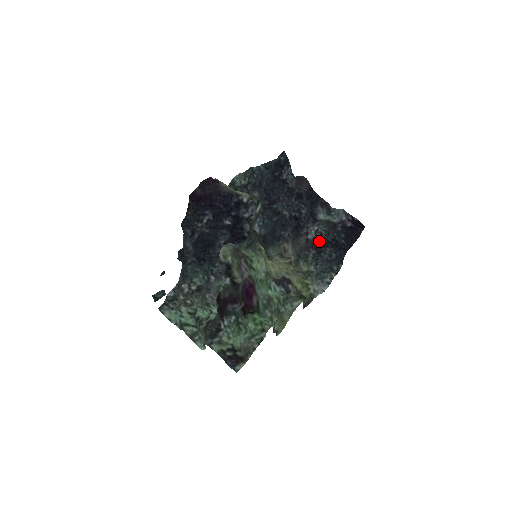
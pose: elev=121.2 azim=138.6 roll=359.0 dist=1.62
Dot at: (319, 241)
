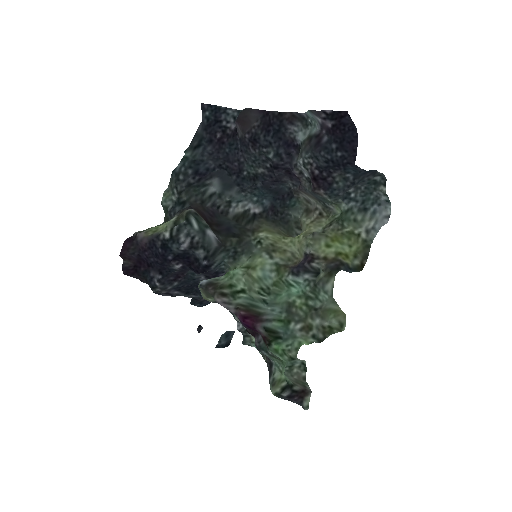
Dot at: (315, 175)
